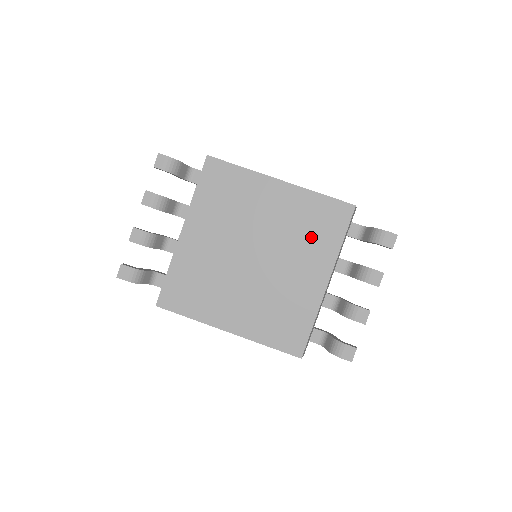
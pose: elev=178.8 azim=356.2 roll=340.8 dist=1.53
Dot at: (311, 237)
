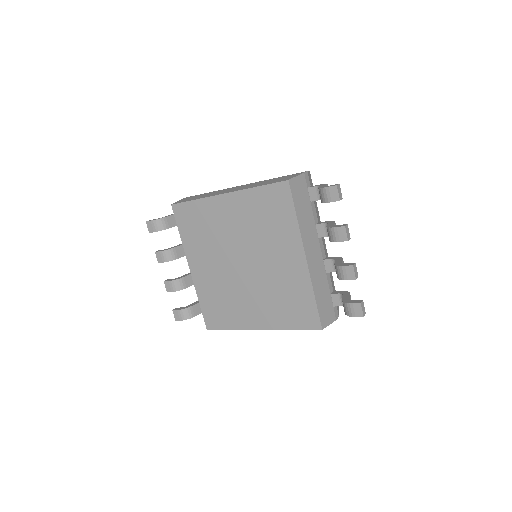
Dot at: (271, 227)
